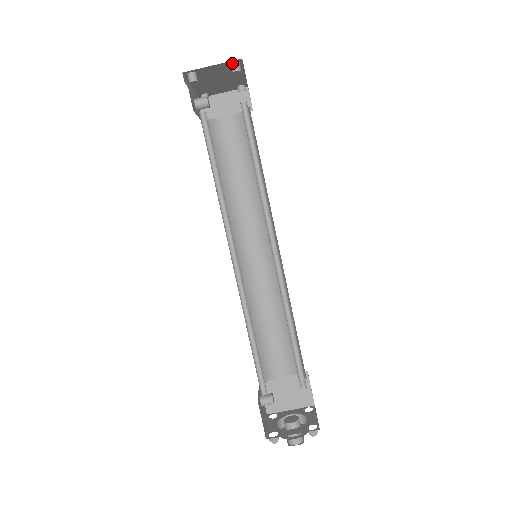
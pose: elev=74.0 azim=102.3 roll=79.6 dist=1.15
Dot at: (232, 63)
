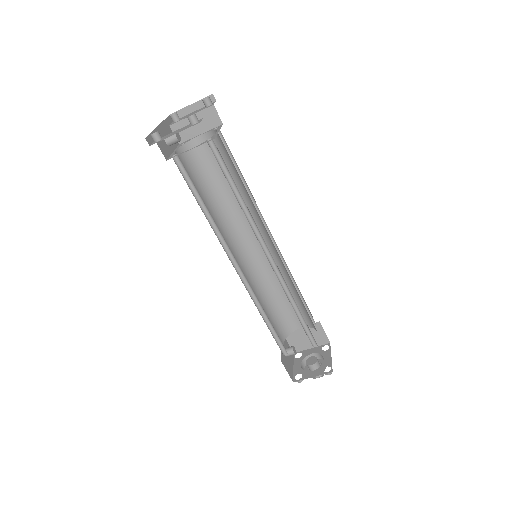
Dot at: (188, 117)
